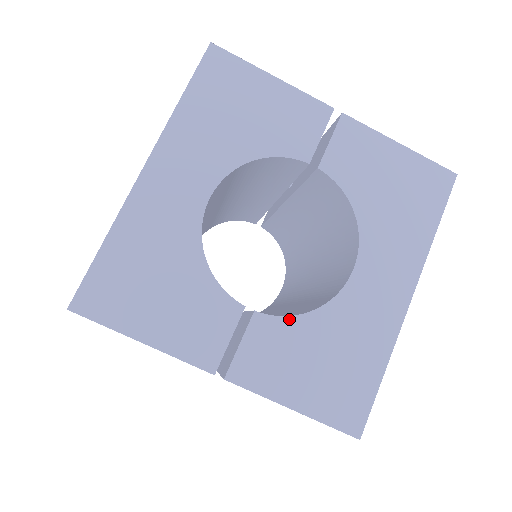
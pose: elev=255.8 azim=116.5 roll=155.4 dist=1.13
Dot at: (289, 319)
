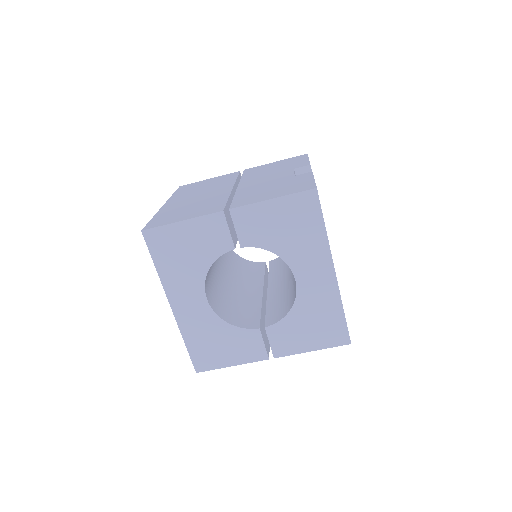
Dot at: (282, 321)
